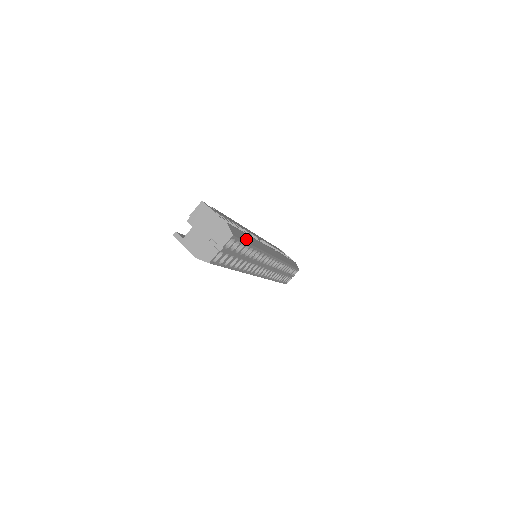
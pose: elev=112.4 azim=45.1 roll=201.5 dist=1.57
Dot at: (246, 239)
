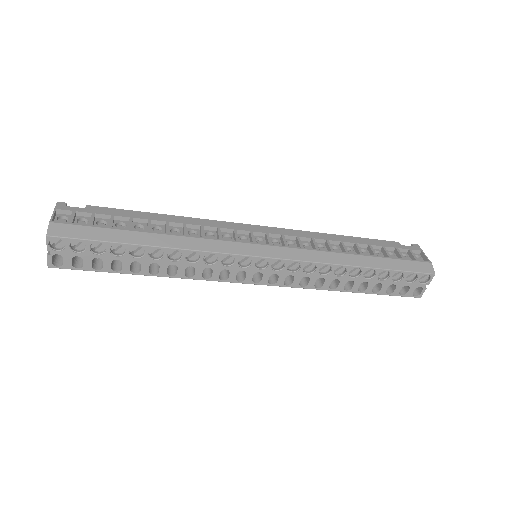
Dot at: (113, 237)
